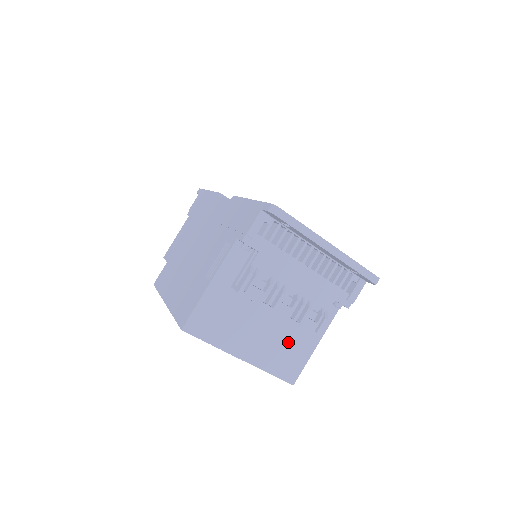
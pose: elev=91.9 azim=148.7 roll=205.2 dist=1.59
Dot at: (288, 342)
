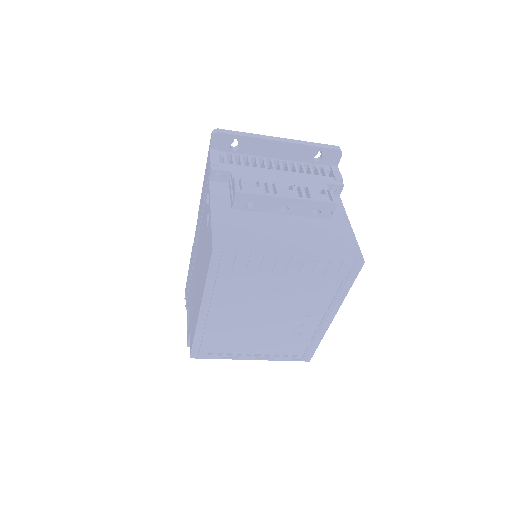
Dot at: (322, 232)
